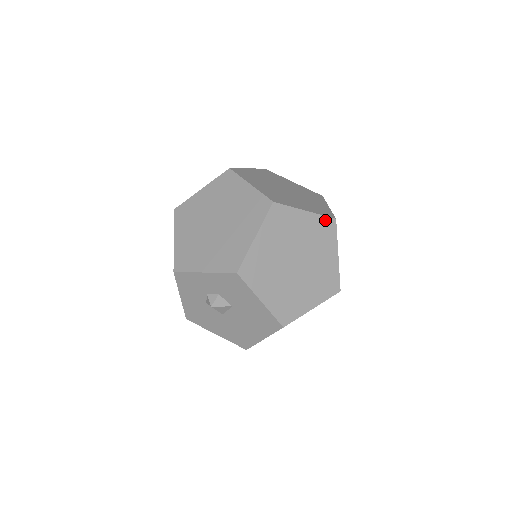
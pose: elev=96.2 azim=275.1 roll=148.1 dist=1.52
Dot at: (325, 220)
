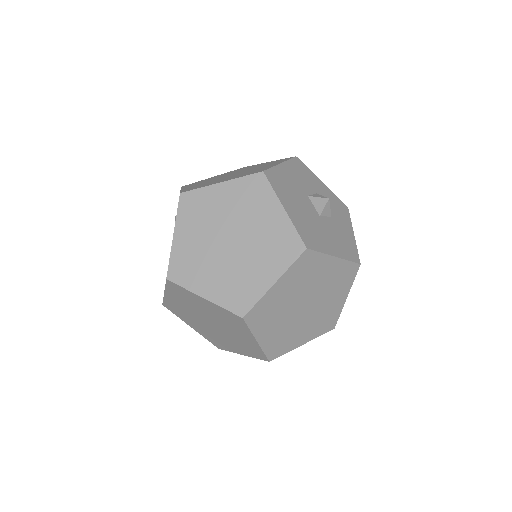
Dot at: (321, 333)
